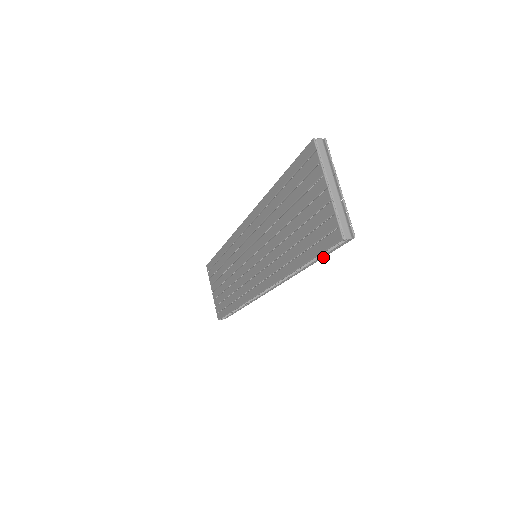
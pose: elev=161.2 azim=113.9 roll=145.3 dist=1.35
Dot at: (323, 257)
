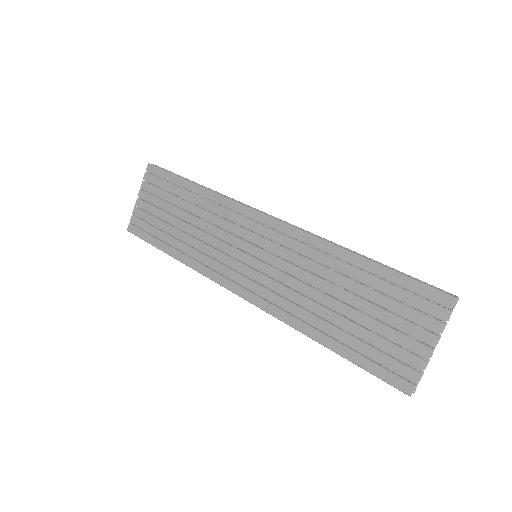
Dot at: occluded
